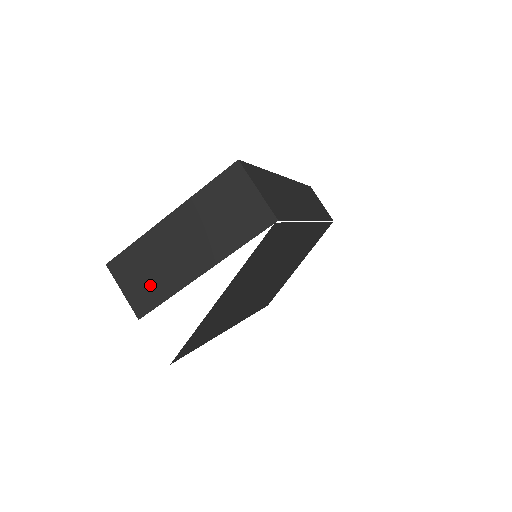
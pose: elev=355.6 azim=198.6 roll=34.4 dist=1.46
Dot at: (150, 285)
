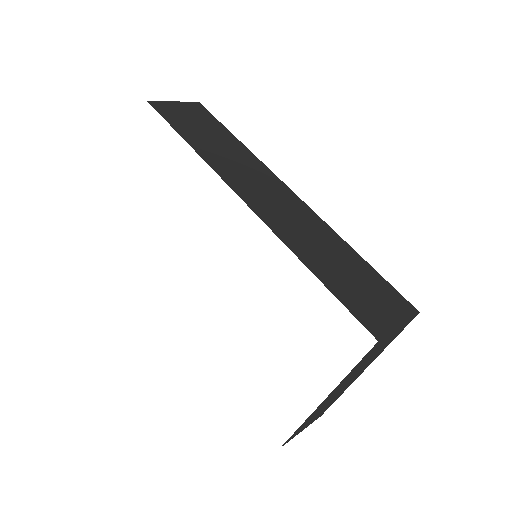
Dot at: occluded
